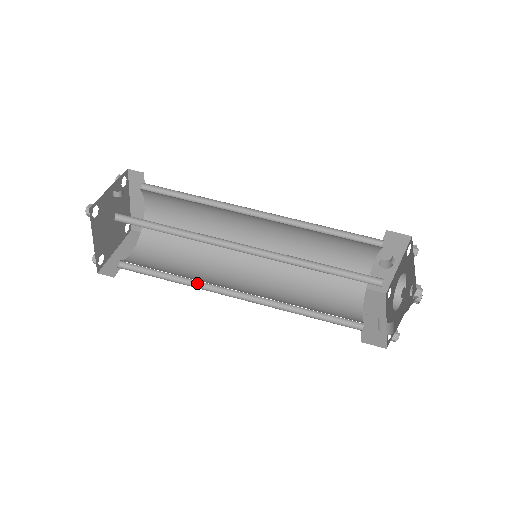
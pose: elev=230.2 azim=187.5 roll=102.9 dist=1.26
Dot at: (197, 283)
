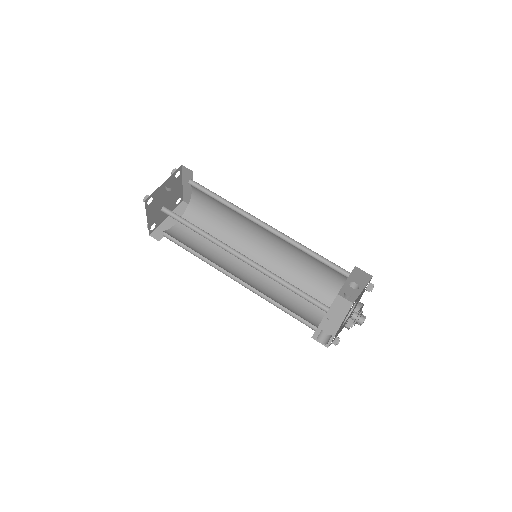
Dot at: (212, 262)
